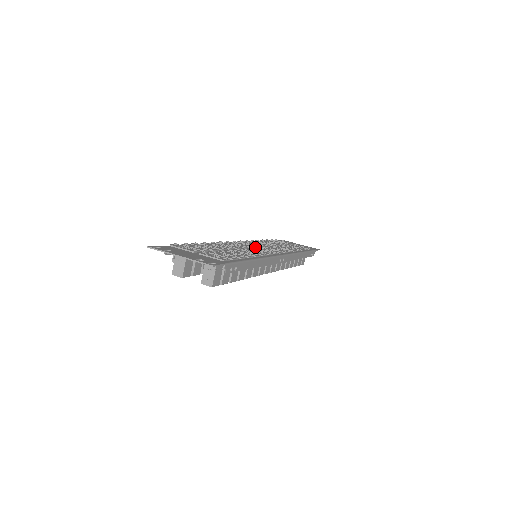
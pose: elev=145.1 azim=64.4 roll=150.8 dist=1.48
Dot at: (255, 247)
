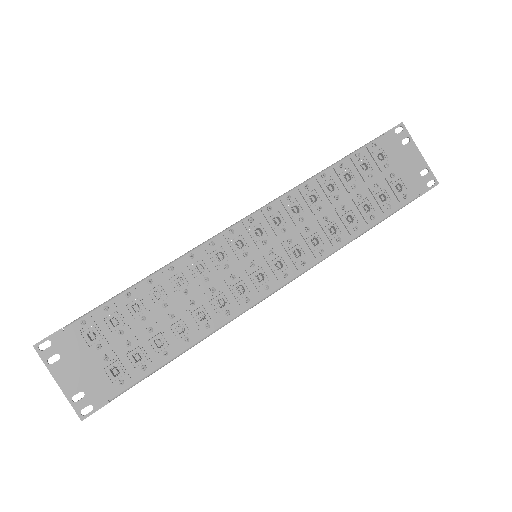
Dot at: (257, 250)
